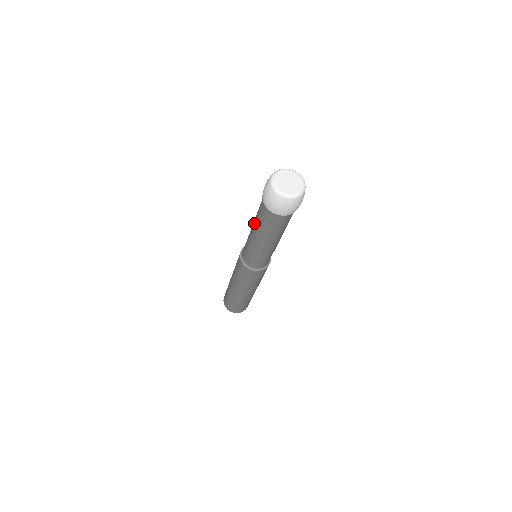
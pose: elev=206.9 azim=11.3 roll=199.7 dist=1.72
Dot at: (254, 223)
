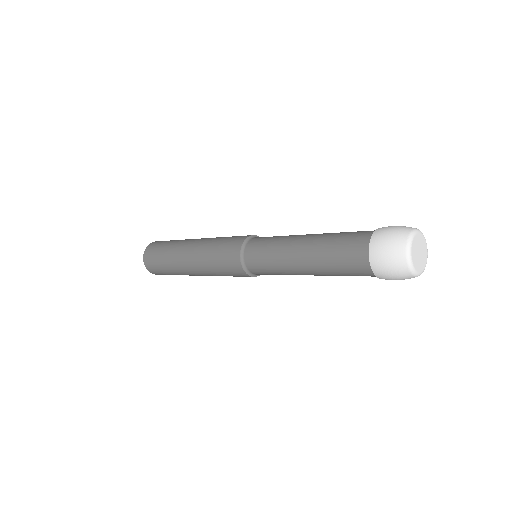
Dot at: (314, 258)
